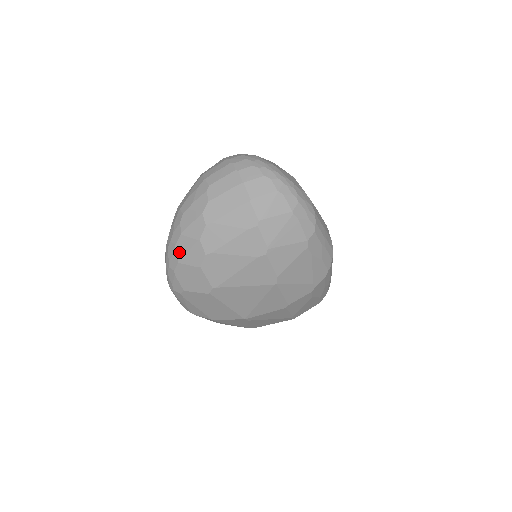
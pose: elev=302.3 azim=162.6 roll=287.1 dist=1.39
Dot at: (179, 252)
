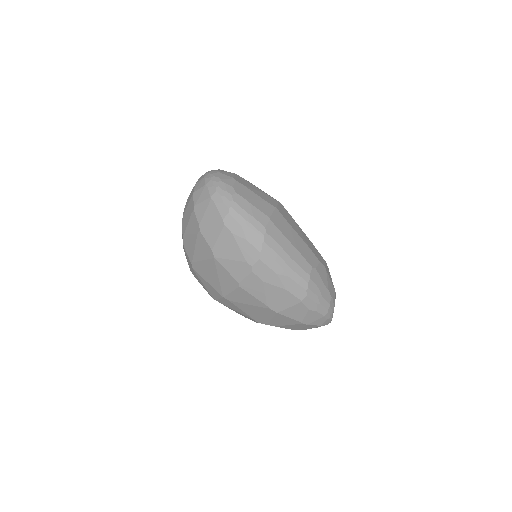
Dot at: occluded
